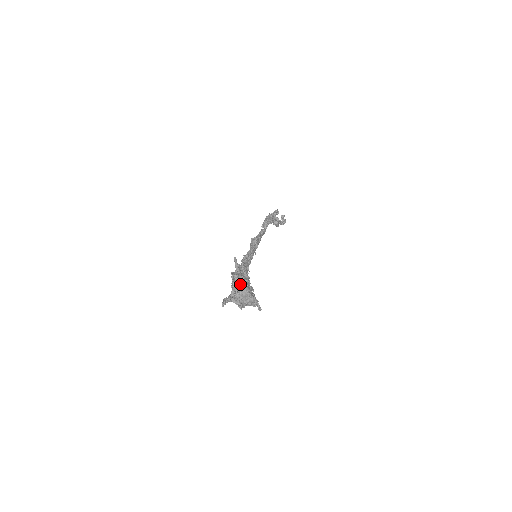
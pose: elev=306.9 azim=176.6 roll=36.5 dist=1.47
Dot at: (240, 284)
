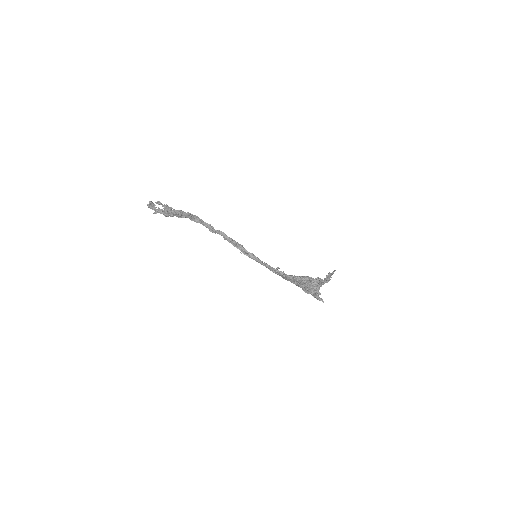
Dot at: occluded
